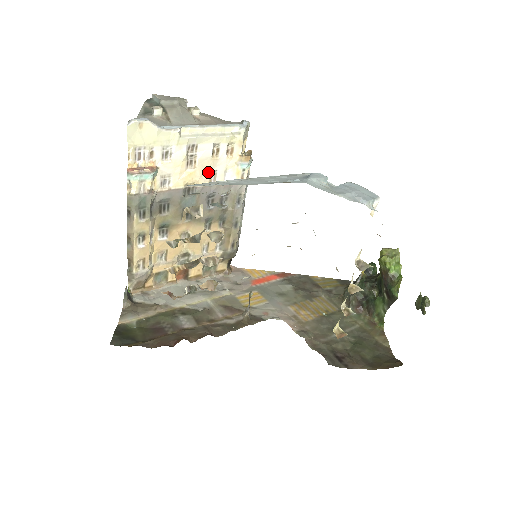
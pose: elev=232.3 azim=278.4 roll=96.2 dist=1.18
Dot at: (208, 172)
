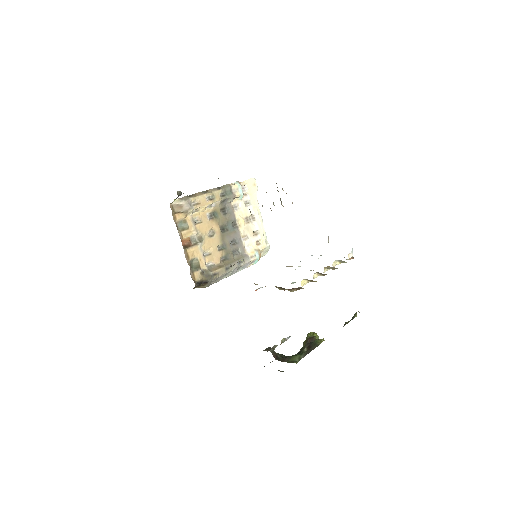
Dot at: (246, 233)
